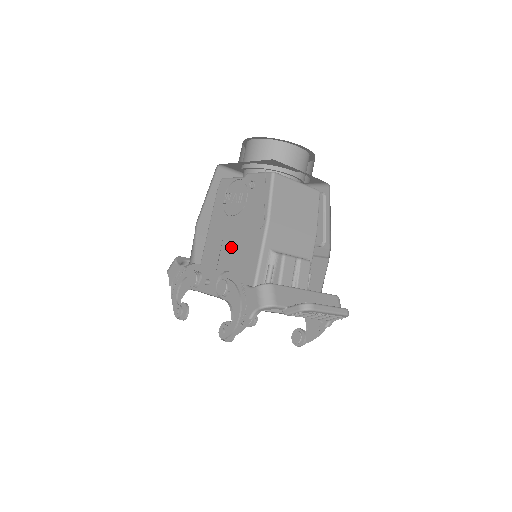
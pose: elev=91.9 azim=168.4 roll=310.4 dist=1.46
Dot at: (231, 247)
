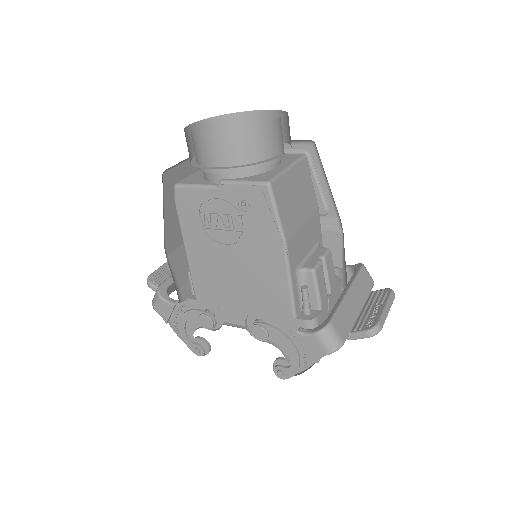
Dot at: (237, 274)
